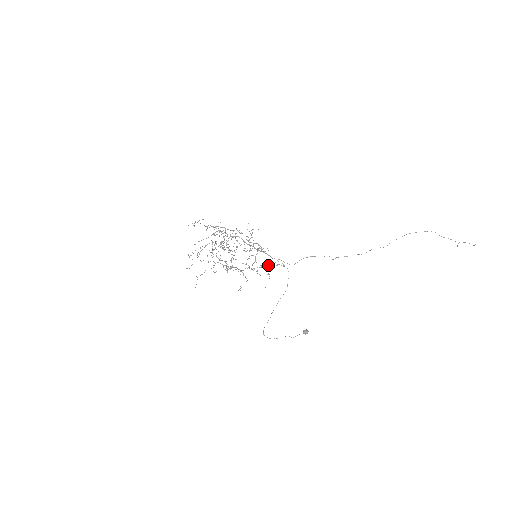
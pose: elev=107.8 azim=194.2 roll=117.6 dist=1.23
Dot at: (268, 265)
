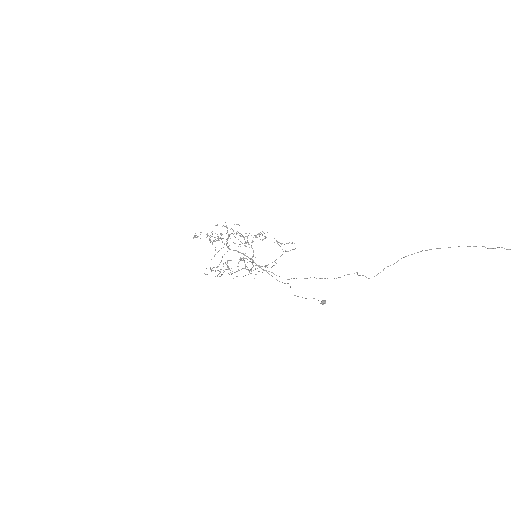
Dot at: (268, 264)
